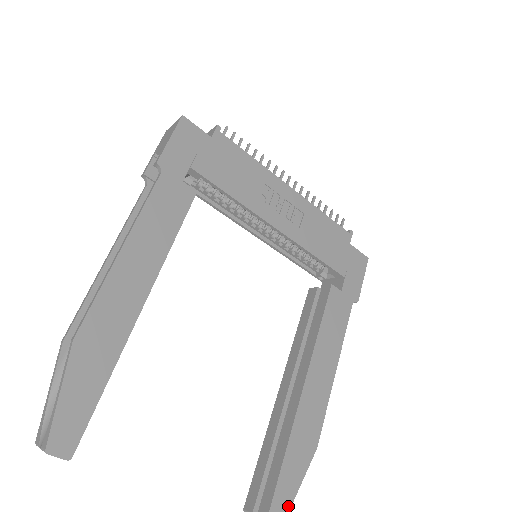
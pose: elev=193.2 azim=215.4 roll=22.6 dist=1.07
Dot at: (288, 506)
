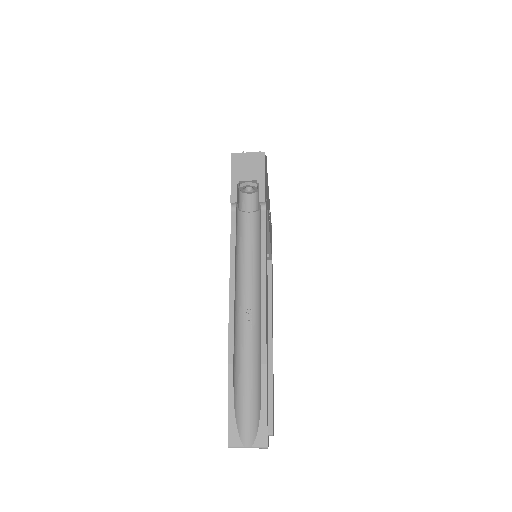
Dot at: occluded
